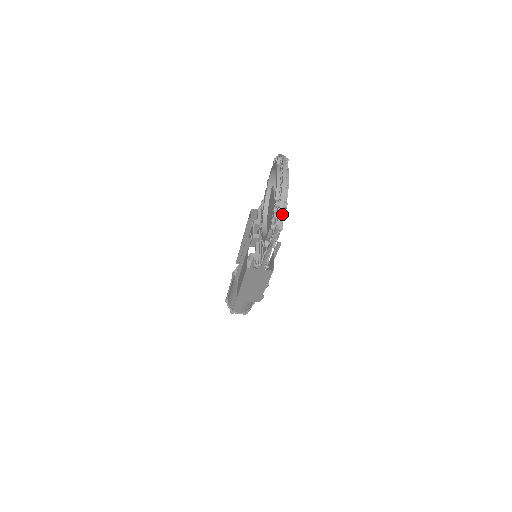
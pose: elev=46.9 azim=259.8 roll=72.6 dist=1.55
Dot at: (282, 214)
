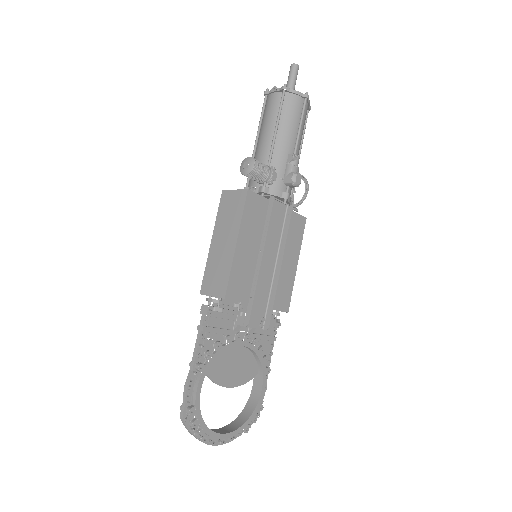
Dot at: (250, 422)
